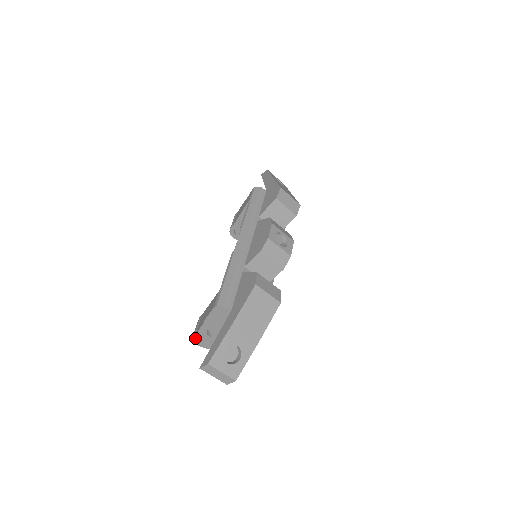
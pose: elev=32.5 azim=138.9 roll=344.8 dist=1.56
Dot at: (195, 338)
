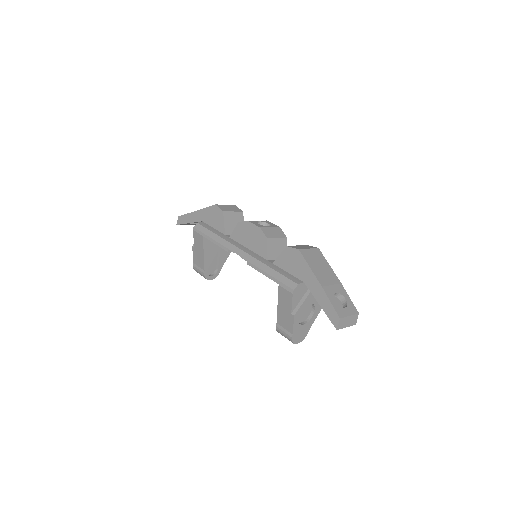
Dot at: (293, 339)
